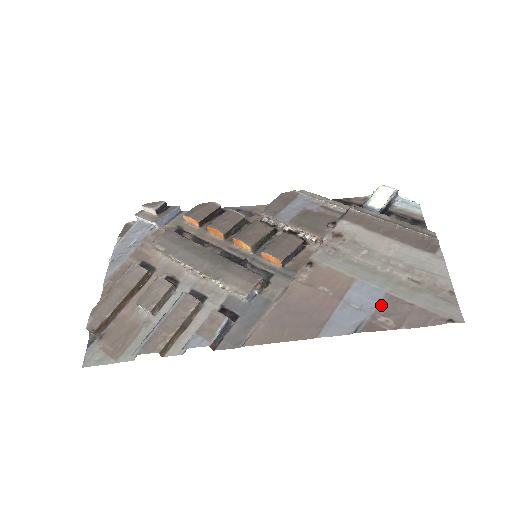
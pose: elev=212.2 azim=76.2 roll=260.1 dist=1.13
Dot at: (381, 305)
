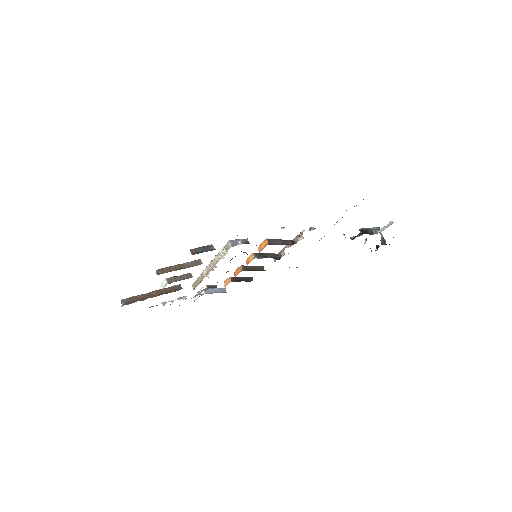
Dot at: occluded
